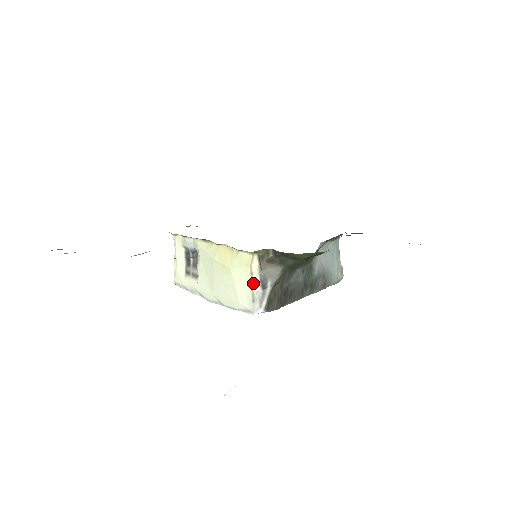
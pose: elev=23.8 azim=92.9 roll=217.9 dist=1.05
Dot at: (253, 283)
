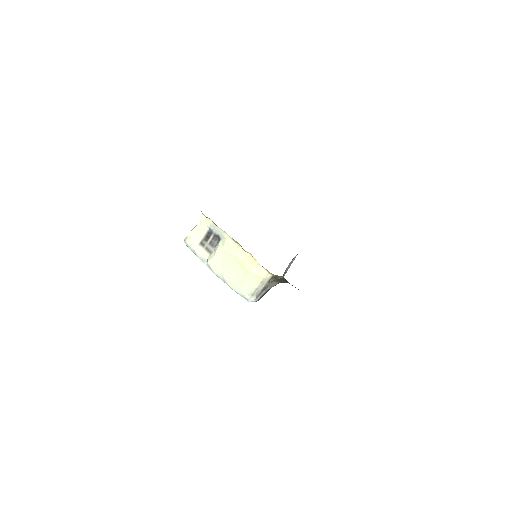
Dot at: (259, 287)
